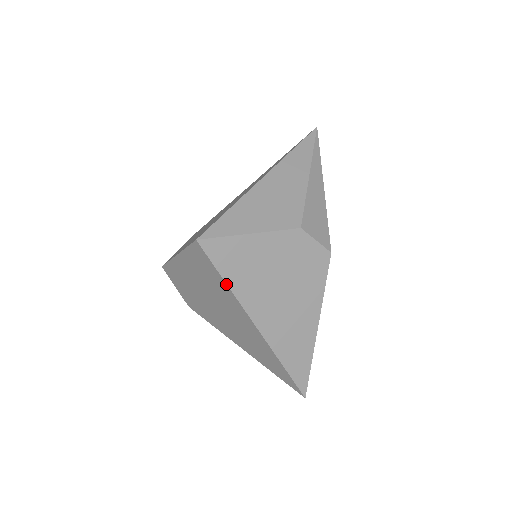
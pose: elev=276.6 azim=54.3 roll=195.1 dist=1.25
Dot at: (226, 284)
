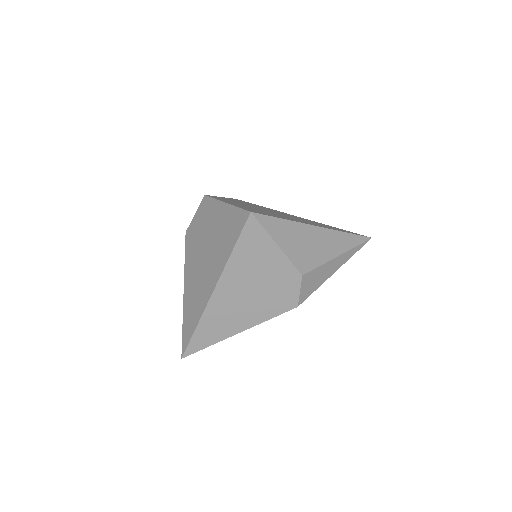
Dot at: (232, 251)
